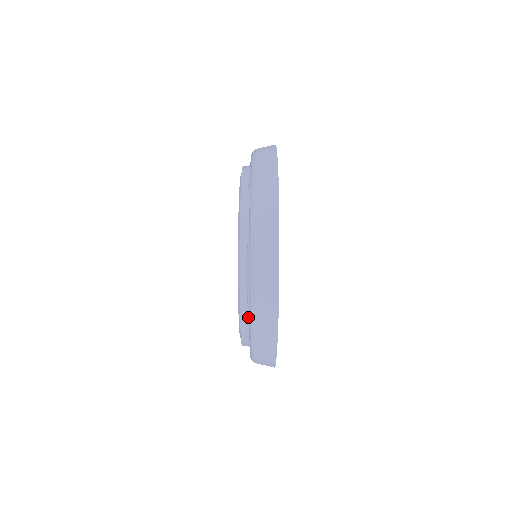
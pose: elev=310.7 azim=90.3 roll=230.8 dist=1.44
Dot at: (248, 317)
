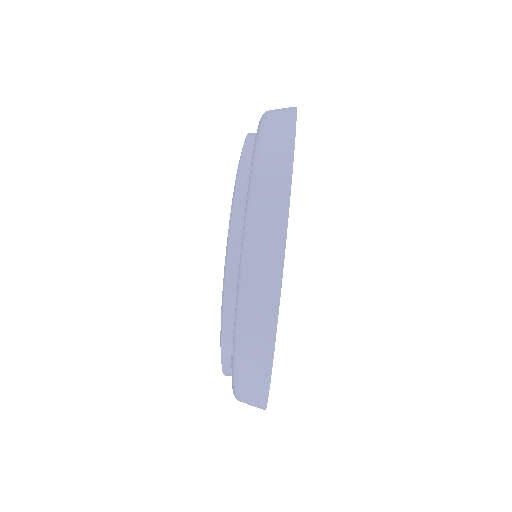
Dot at: occluded
